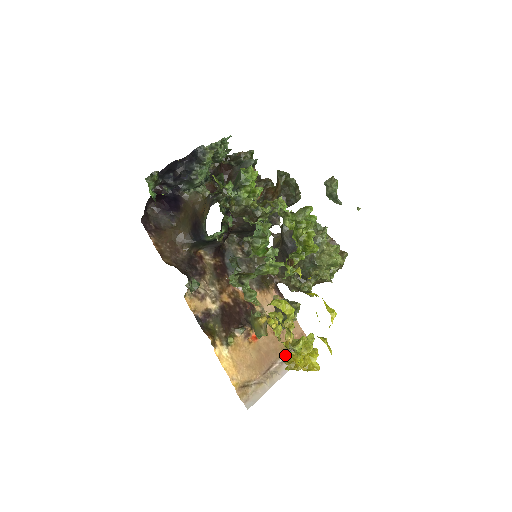
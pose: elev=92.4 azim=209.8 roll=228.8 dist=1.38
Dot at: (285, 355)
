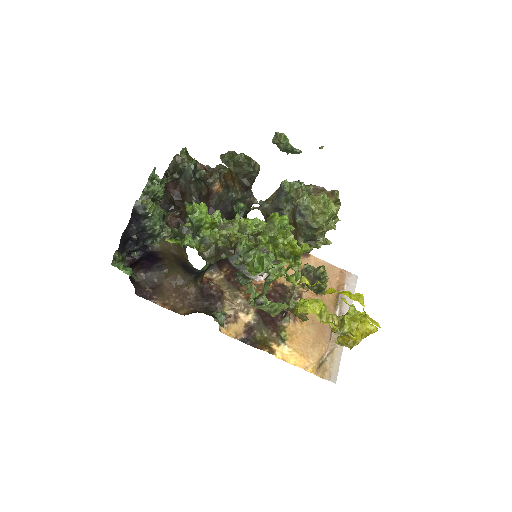
Dot at: (339, 338)
